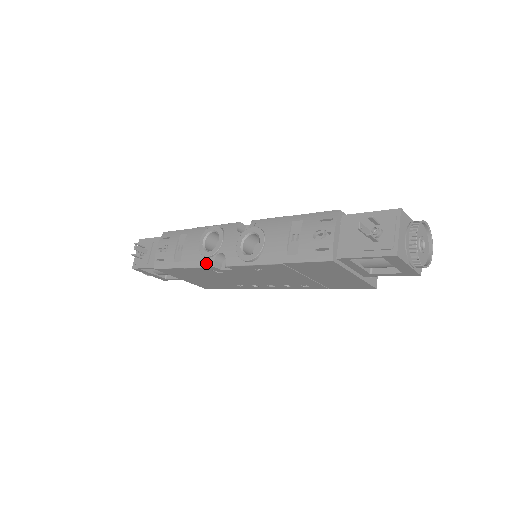
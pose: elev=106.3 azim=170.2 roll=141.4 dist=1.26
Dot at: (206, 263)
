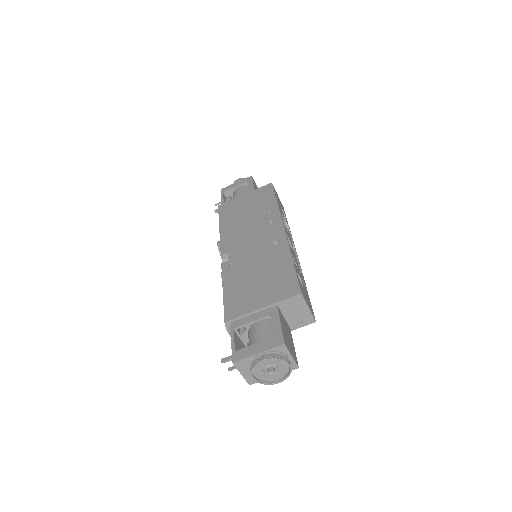
Dot at: occluded
